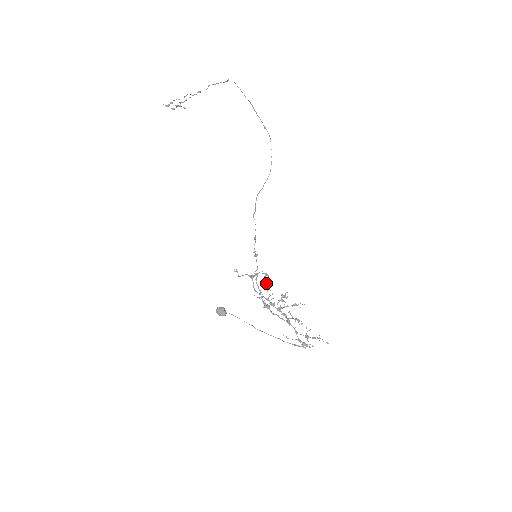
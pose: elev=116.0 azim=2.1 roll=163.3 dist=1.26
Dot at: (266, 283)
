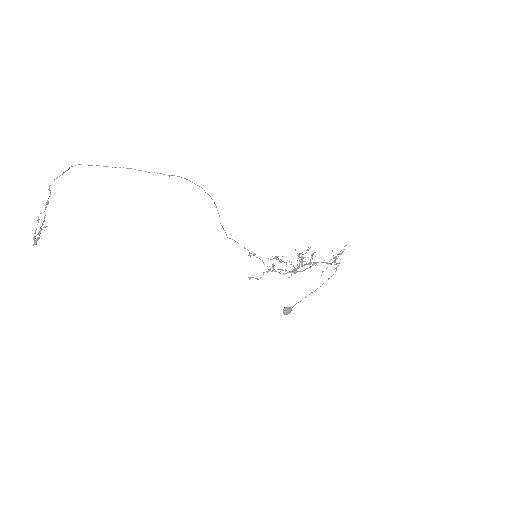
Dot at: occluded
